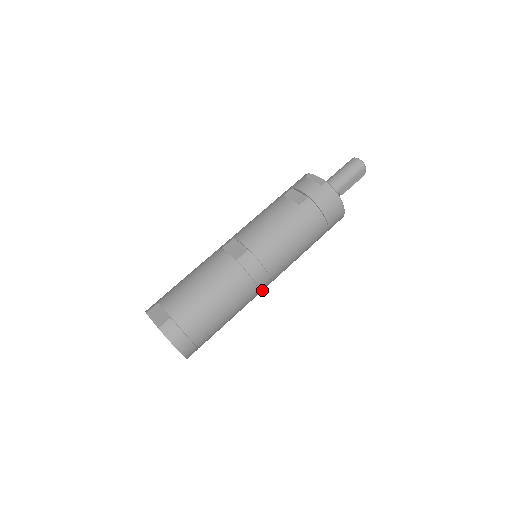
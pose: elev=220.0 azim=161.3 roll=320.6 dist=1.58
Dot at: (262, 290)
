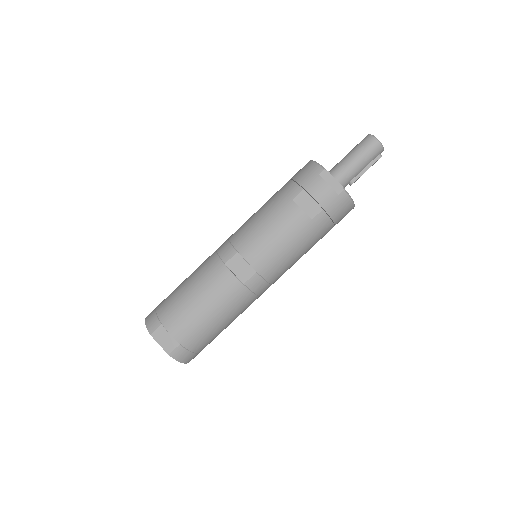
Dot at: occluded
